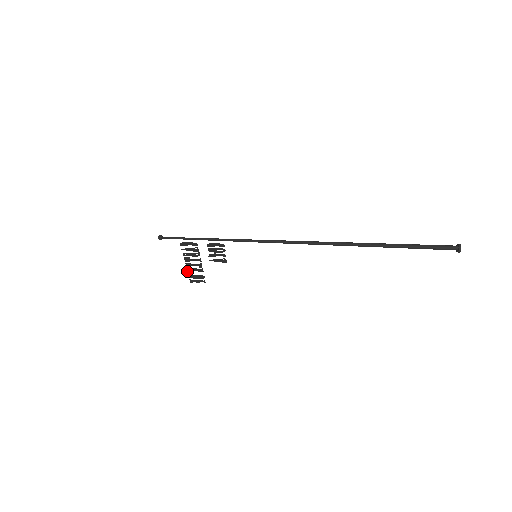
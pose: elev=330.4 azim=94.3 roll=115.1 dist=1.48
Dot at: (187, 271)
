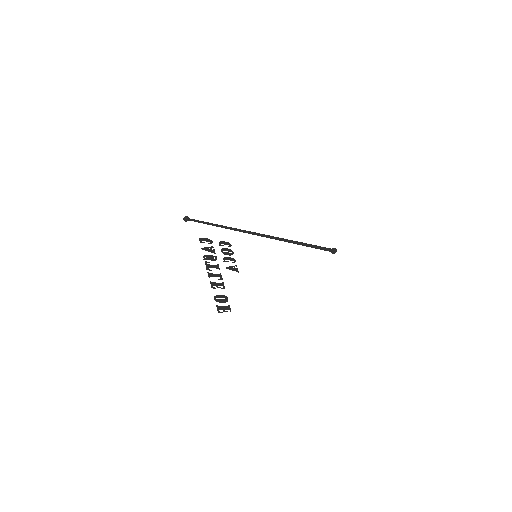
Dot at: occluded
